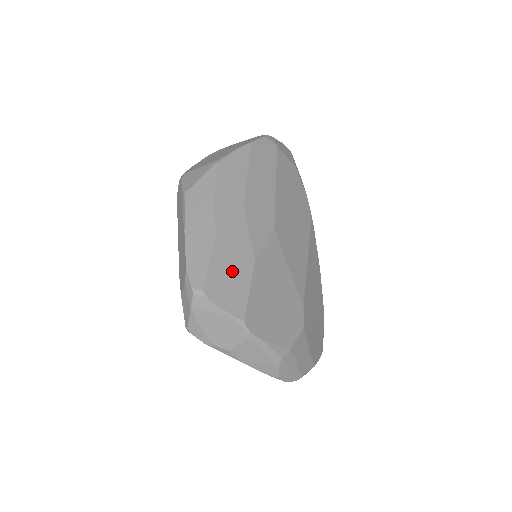
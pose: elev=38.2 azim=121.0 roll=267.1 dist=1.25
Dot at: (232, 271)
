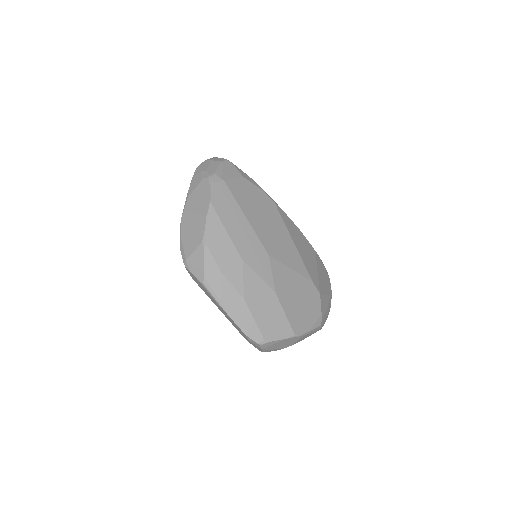
Dot at: (269, 313)
